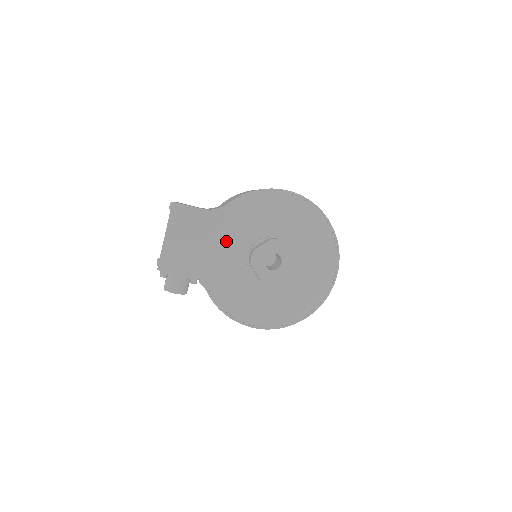
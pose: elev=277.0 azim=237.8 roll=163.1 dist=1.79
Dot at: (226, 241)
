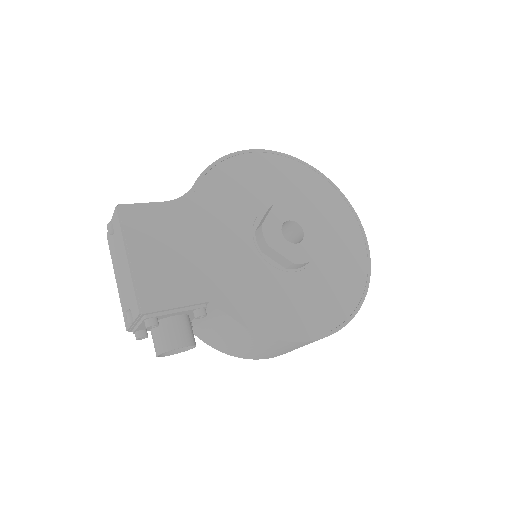
Dot at: (217, 234)
